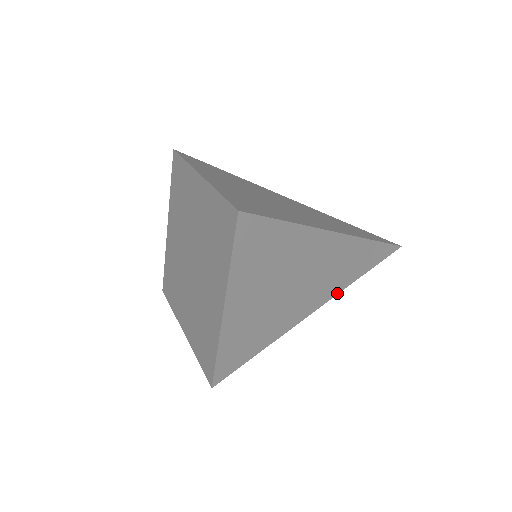
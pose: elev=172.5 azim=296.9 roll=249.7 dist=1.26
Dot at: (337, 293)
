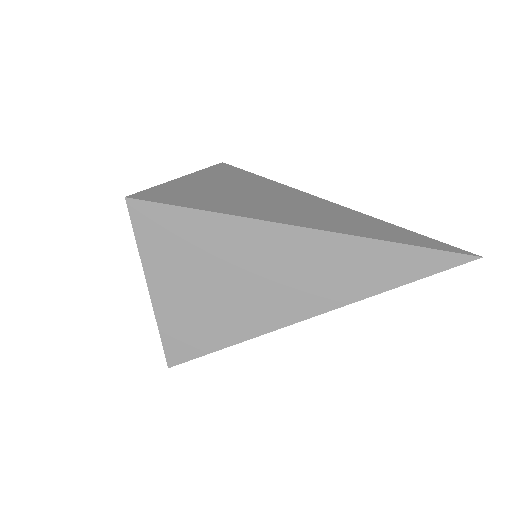
Dot at: (336, 307)
